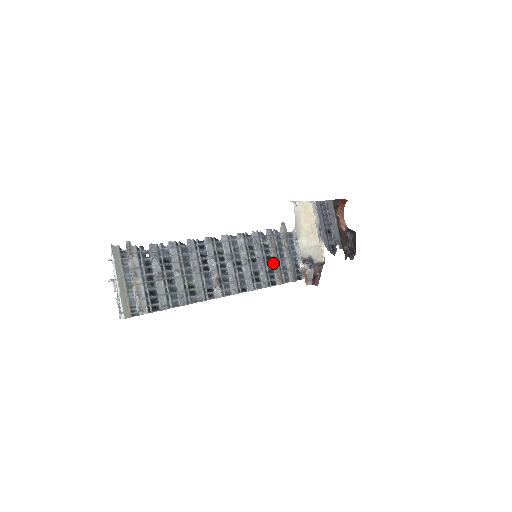
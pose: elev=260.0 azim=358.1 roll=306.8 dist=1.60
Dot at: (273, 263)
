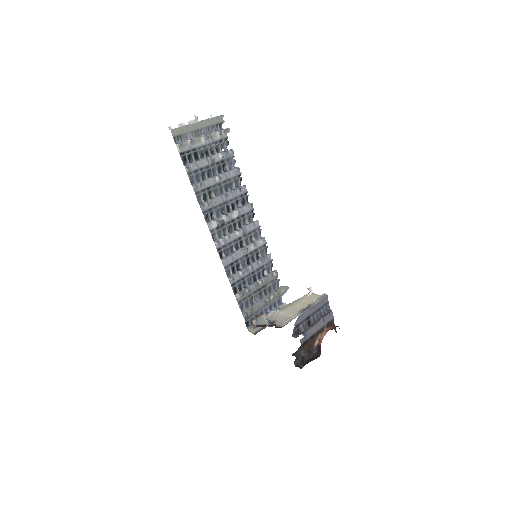
Dot at: (252, 285)
